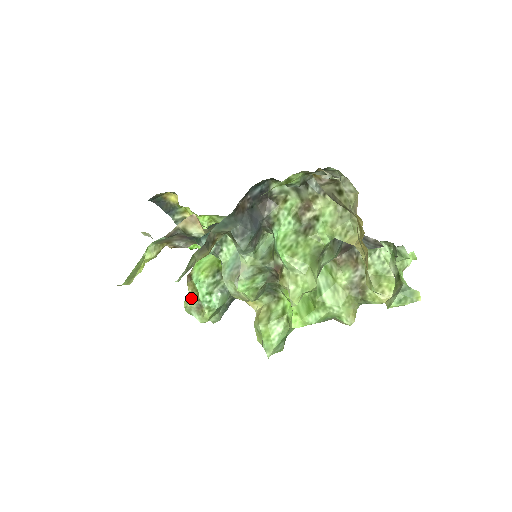
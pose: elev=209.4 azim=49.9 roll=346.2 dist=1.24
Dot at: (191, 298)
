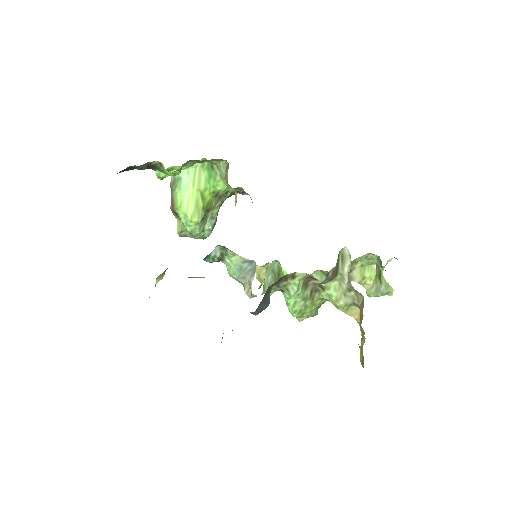
Dot at: (182, 227)
